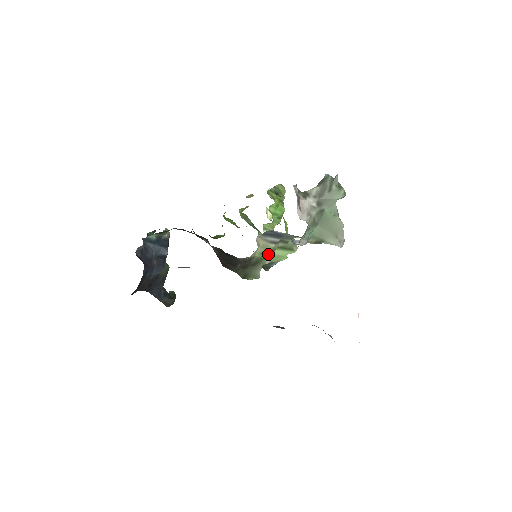
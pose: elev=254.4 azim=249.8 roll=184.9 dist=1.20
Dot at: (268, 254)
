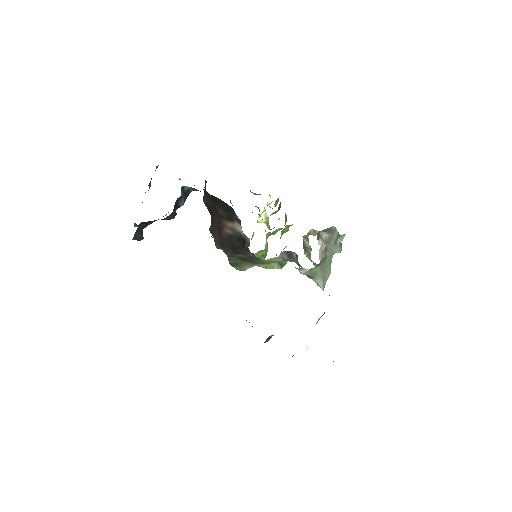
Dot at: (270, 262)
